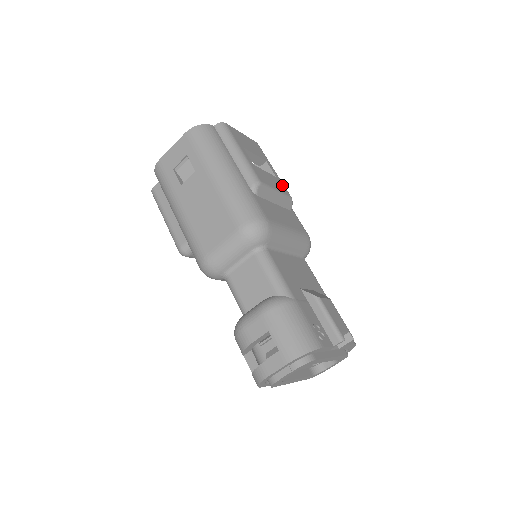
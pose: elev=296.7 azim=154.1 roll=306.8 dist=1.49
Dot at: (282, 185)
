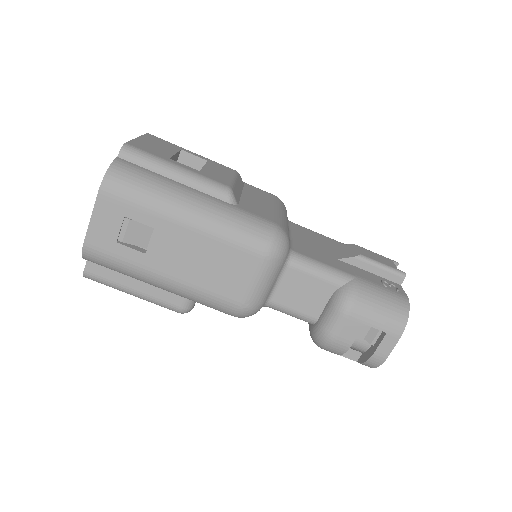
Dot at: (219, 165)
